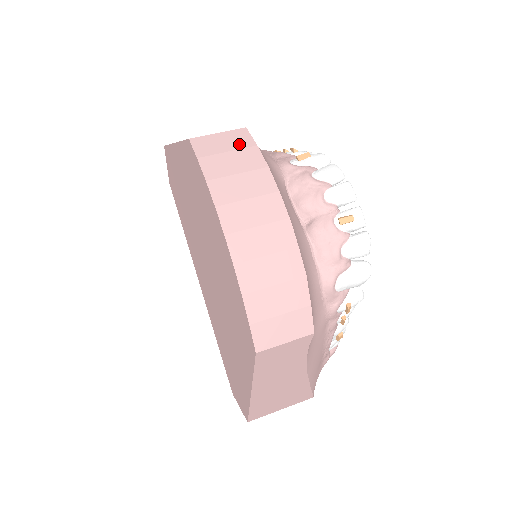
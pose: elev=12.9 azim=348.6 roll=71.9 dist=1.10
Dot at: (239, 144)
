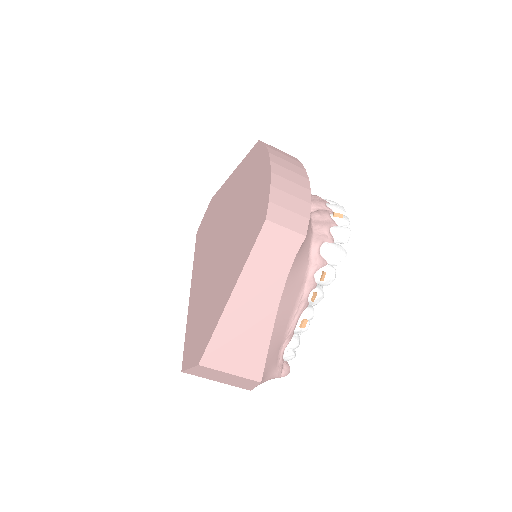
Dot at: occluded
